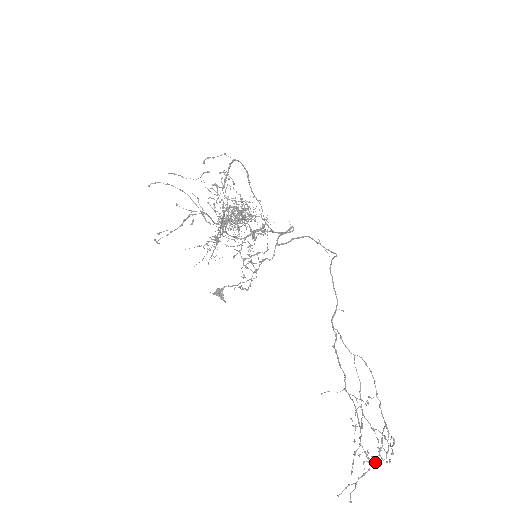
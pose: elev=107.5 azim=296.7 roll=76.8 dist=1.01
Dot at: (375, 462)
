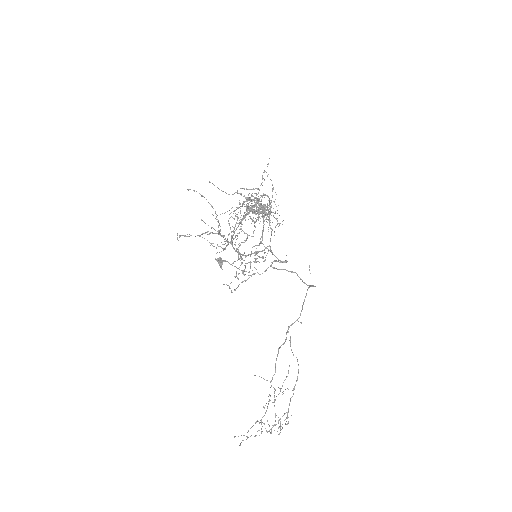
Dot at: (267, 431)
